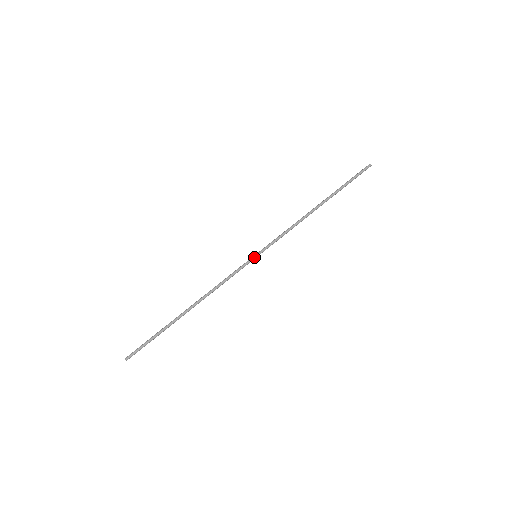
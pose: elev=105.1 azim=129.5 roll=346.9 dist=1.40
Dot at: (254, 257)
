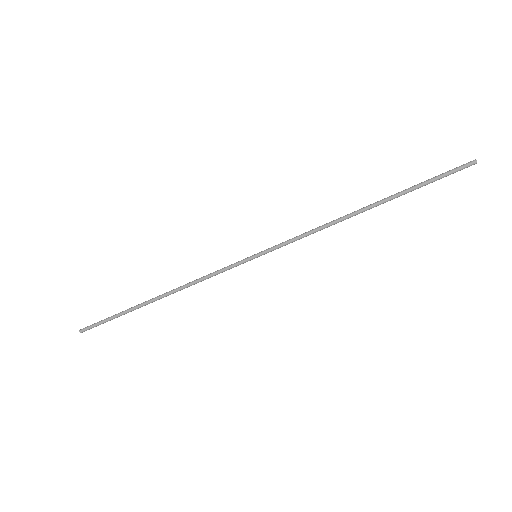
Dot at: (253, 258)
